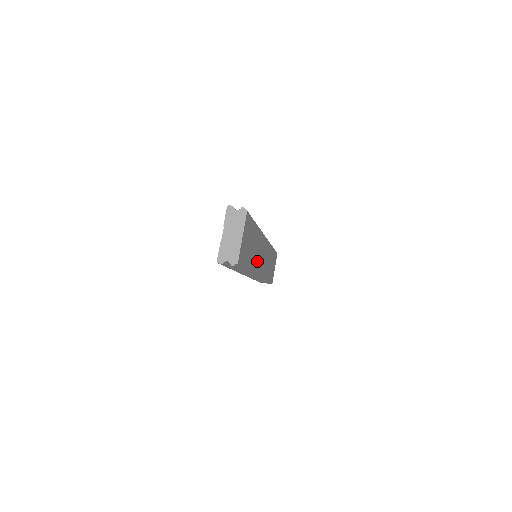
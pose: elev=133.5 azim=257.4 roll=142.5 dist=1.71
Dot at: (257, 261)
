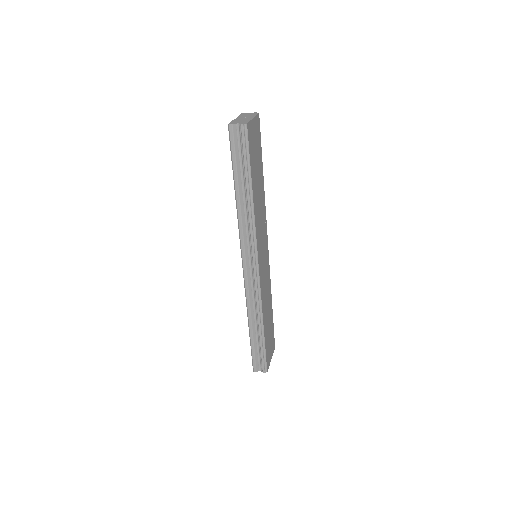
Dot at: (259, 227)
